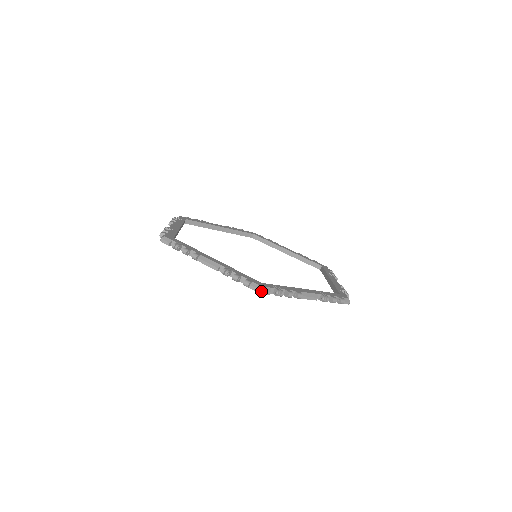
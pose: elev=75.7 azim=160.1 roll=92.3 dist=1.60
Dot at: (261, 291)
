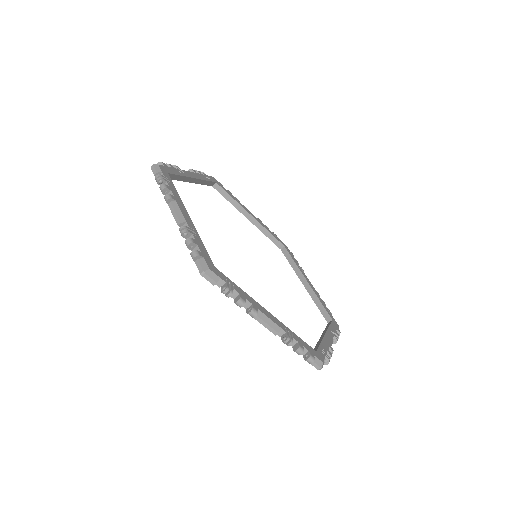
Dot at: (321, 368)
